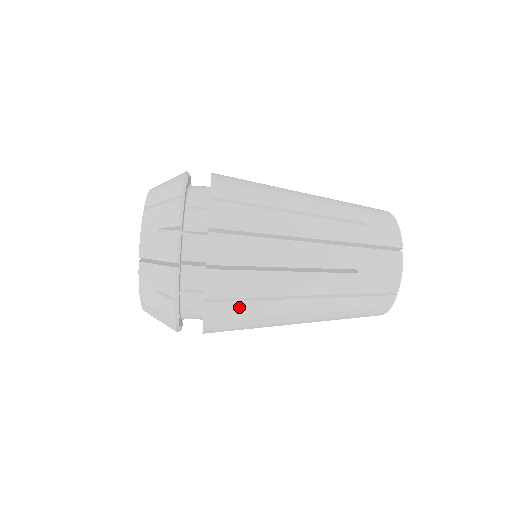
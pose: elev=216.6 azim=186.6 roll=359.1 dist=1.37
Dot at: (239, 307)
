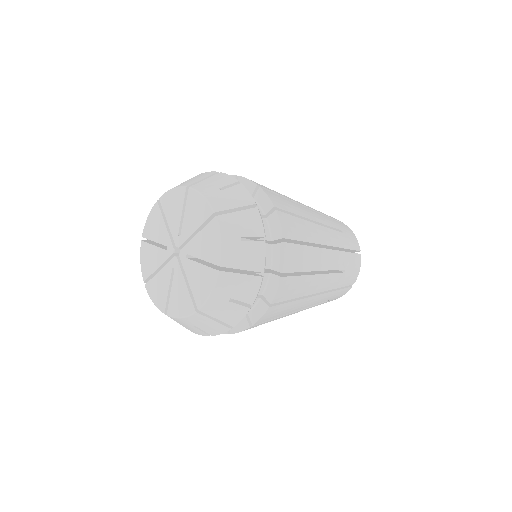
Dot at: (284, 308)
